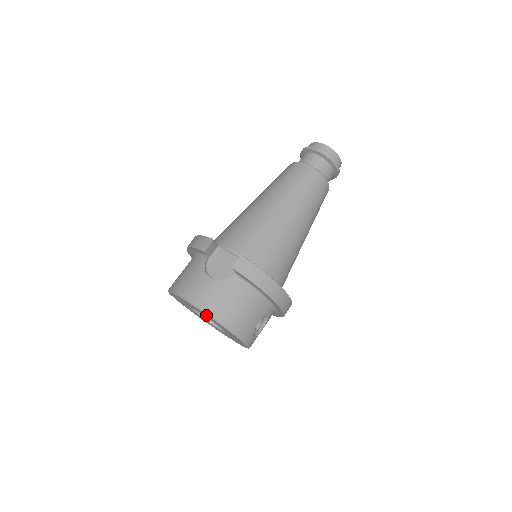
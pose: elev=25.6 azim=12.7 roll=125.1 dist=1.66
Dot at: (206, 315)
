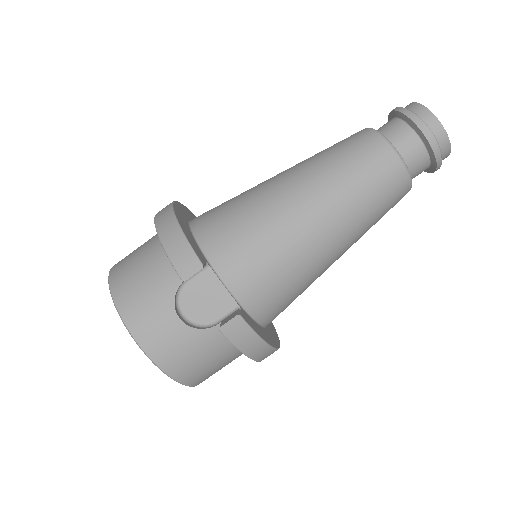
Dot at: occluded
